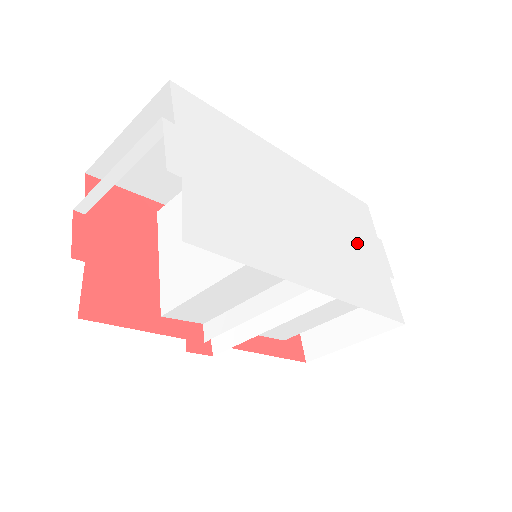
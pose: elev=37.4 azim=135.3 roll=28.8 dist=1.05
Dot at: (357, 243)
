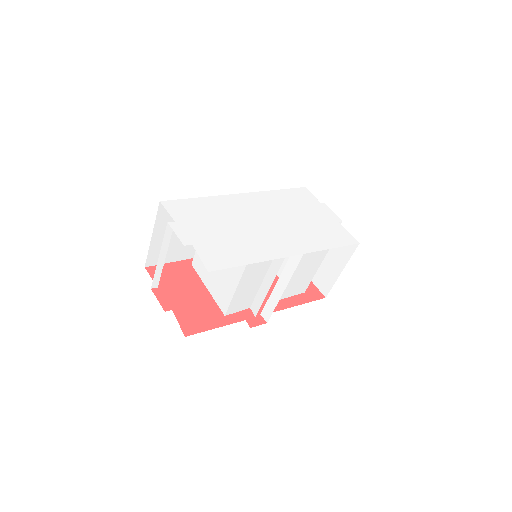
Dot at: (306, 216)
